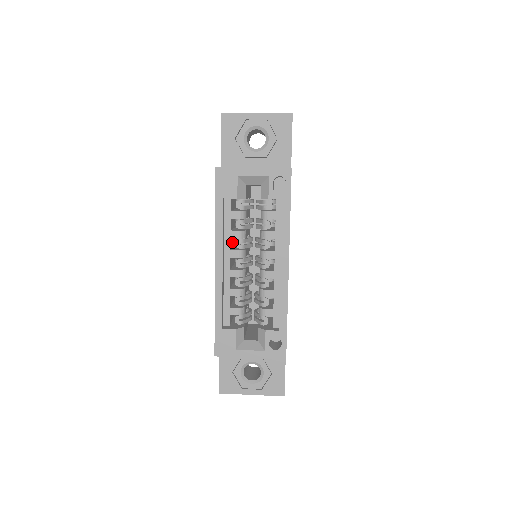
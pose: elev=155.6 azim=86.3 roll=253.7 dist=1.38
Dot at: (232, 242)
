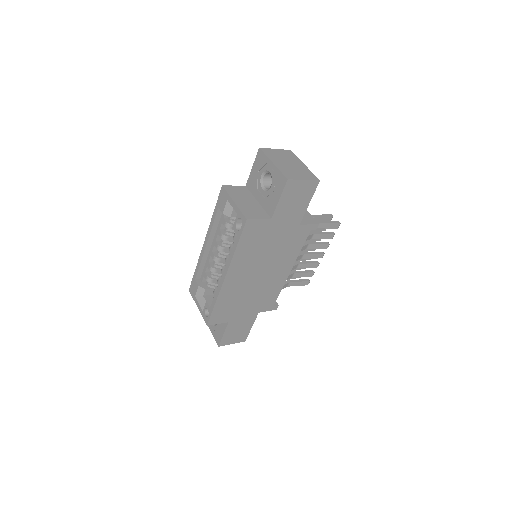
Dot at: occluded
